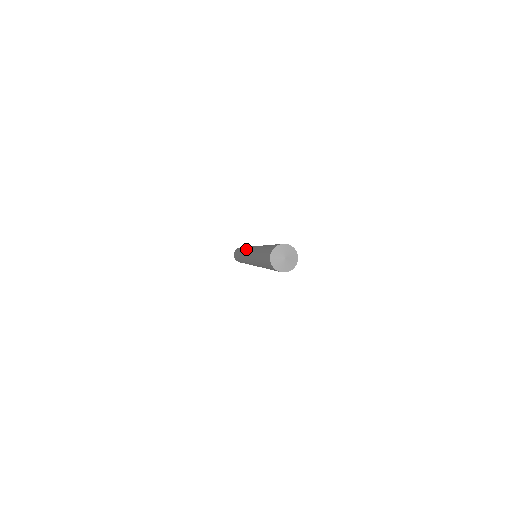
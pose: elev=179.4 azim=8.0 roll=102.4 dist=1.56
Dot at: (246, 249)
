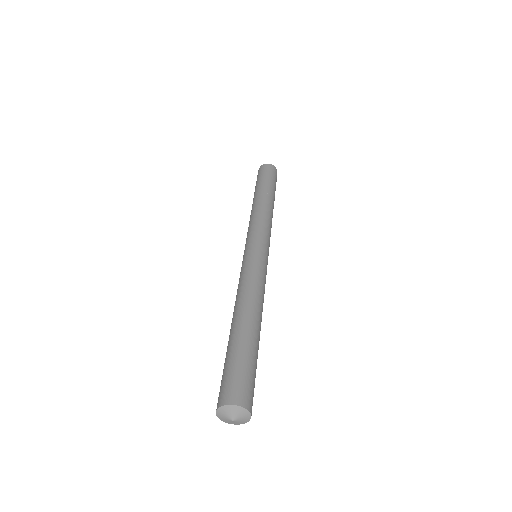
Dot at: occluded
